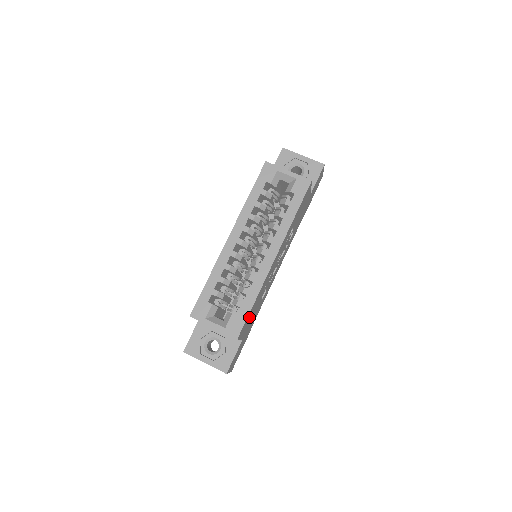
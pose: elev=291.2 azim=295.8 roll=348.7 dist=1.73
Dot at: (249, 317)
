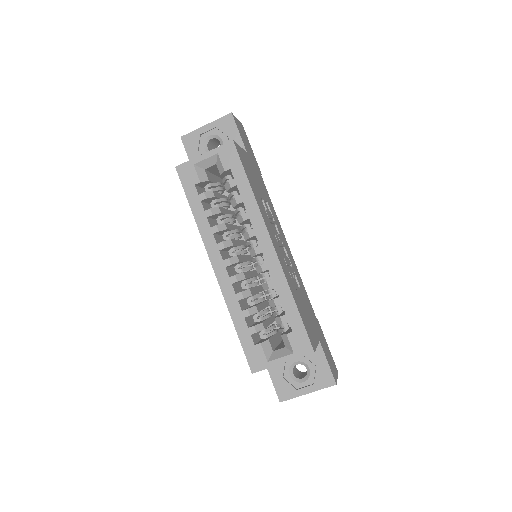
Dot at: (305, 320)
